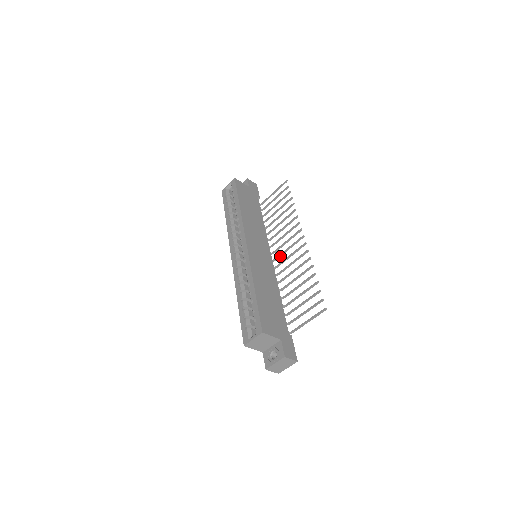
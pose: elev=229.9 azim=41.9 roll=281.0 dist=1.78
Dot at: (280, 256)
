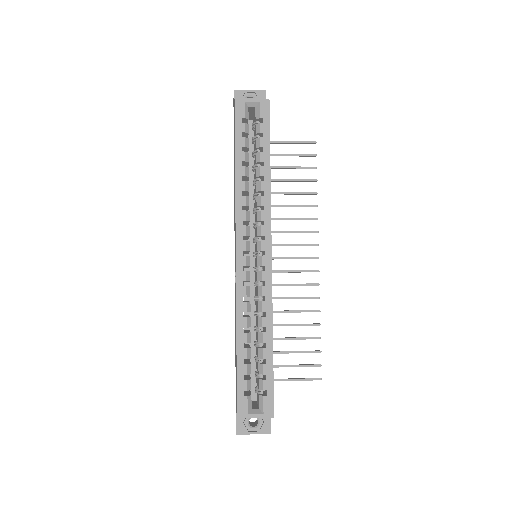
Dot at: (273, 259)
